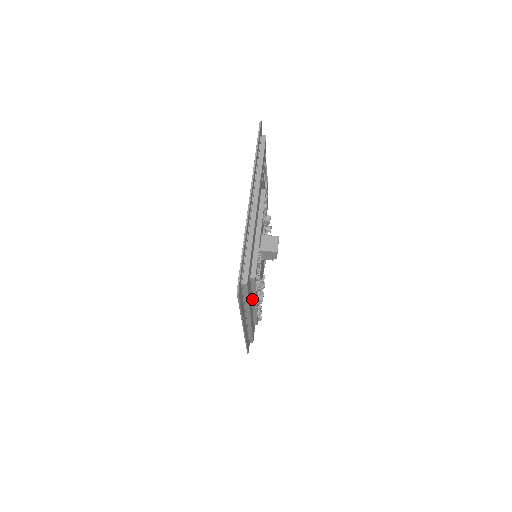
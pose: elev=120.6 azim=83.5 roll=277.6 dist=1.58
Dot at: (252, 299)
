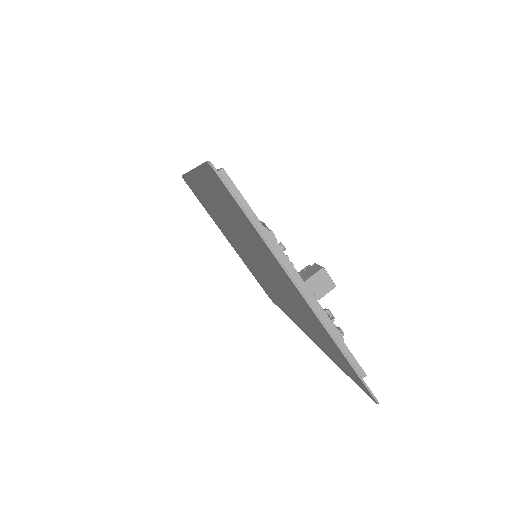
Dot at: occluded
